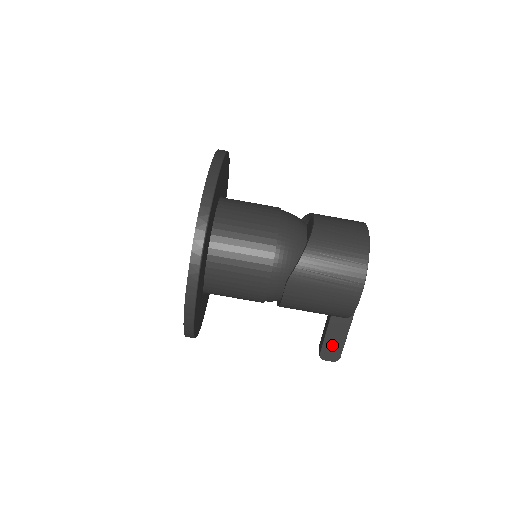
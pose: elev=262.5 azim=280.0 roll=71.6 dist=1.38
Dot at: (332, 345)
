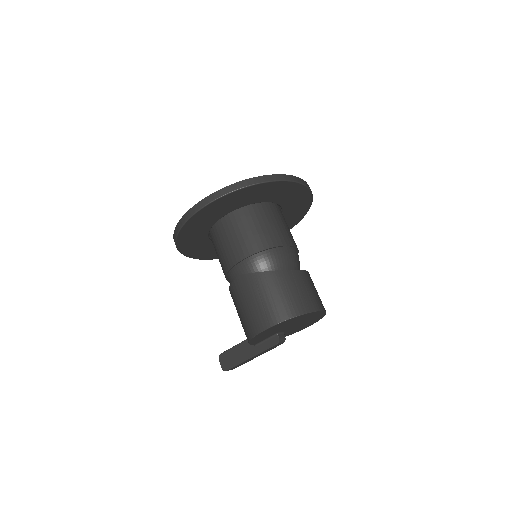
Dot at: (231, 357)
